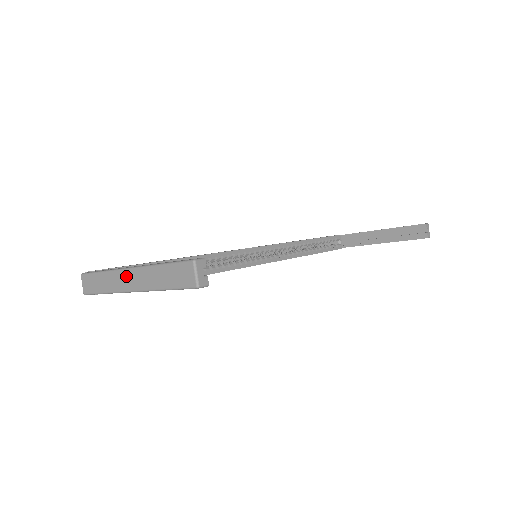
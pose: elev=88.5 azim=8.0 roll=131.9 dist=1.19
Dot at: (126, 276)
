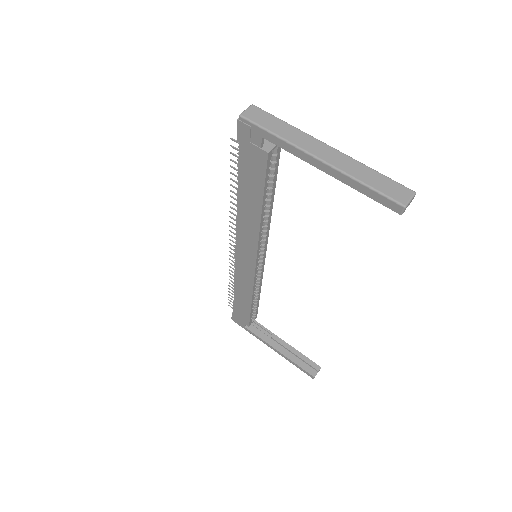
Dot at: (321, 146)
